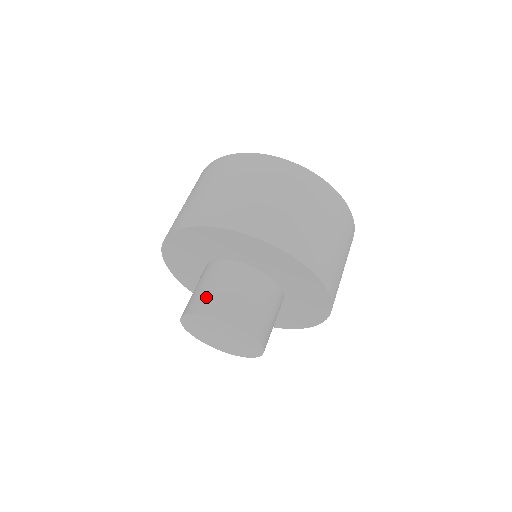
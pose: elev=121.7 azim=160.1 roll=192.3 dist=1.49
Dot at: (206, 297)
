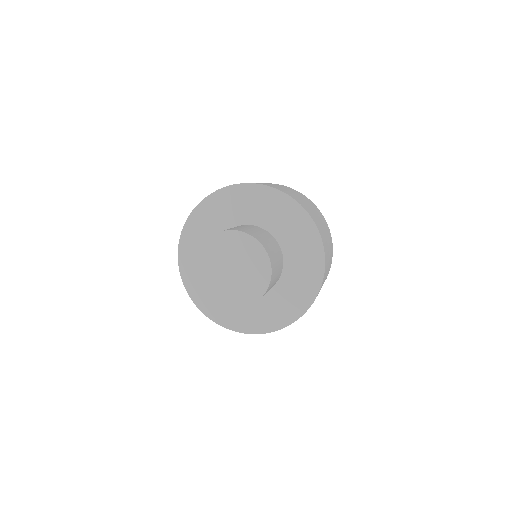
Dot at: occluded
